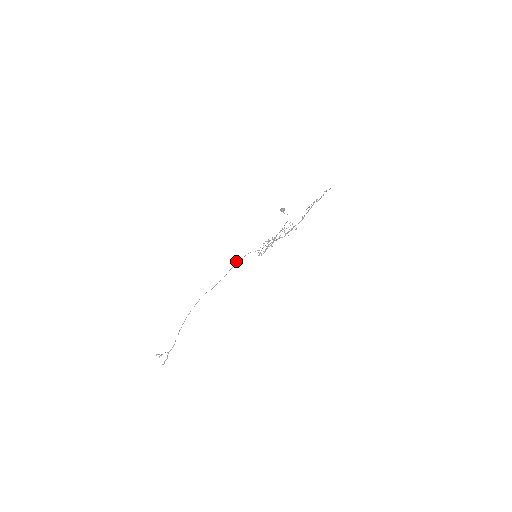
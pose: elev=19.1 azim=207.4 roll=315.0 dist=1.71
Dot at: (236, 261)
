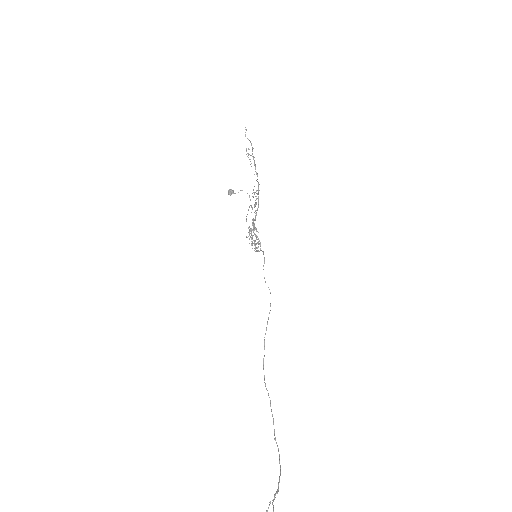
Dot at: occluded
